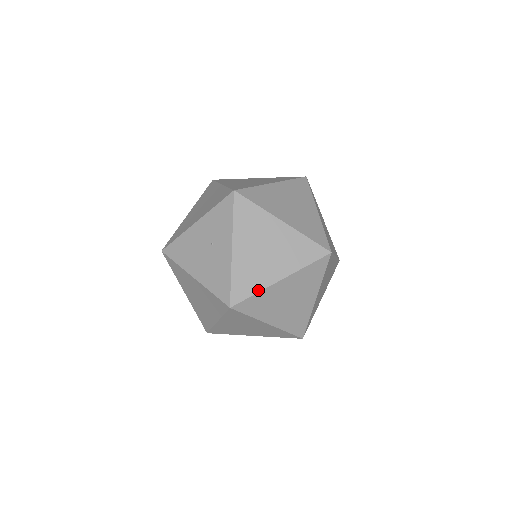
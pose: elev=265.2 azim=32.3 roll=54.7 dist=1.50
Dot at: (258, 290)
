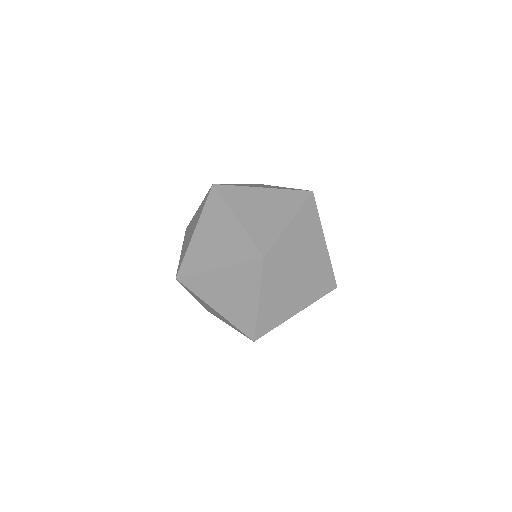
Dot at: (277, 325)
